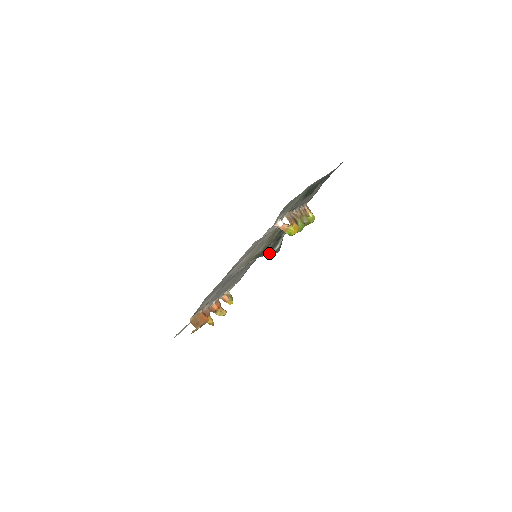
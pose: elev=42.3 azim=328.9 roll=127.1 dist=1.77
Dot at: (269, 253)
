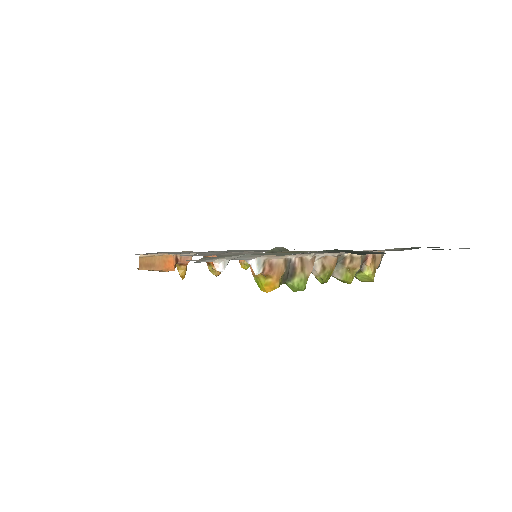
Dot at: occluded
